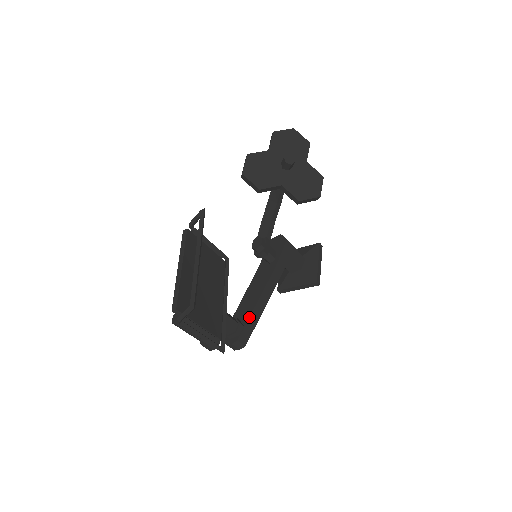
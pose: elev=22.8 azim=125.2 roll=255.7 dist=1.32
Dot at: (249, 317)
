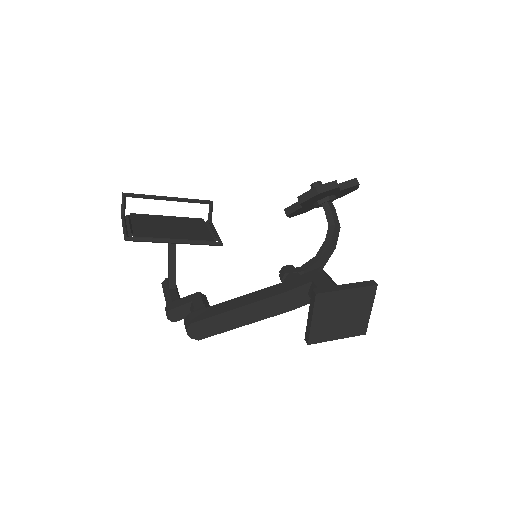
Dot at: (217, 304)
